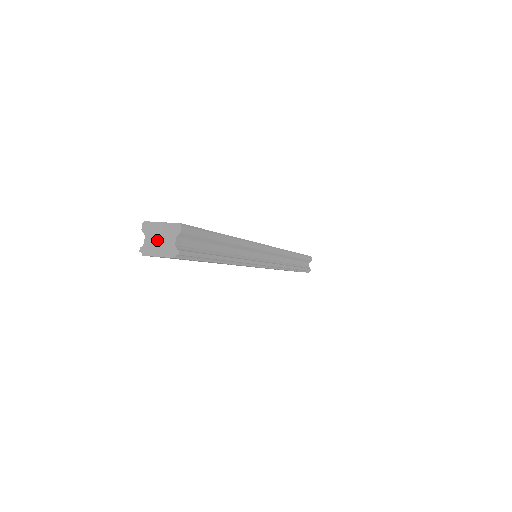
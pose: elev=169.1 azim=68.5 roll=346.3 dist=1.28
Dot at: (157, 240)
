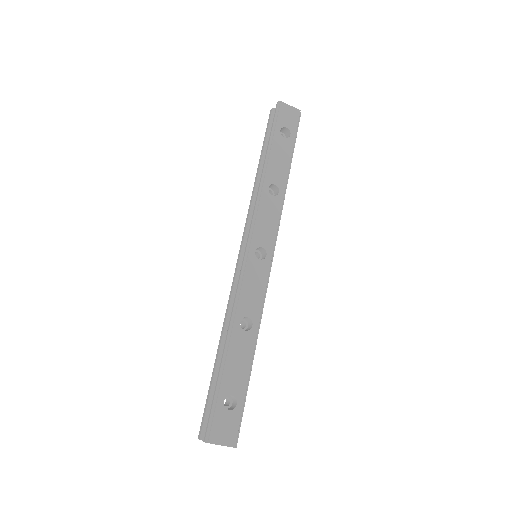
Dot at: occluded
